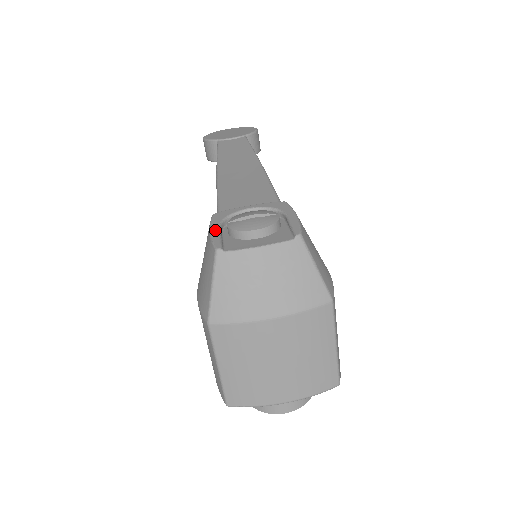
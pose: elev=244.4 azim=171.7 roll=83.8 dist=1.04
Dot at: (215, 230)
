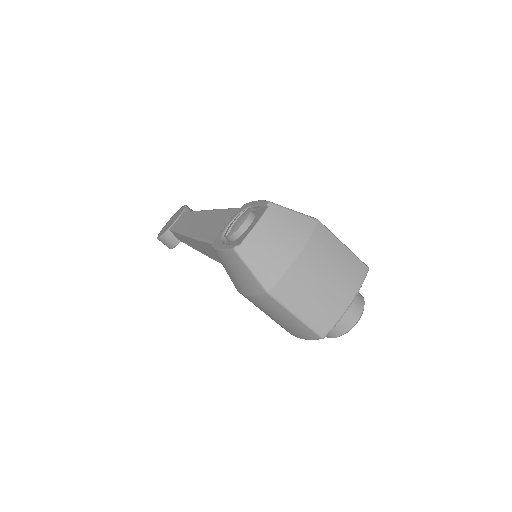
Dot at: (222, 246)
